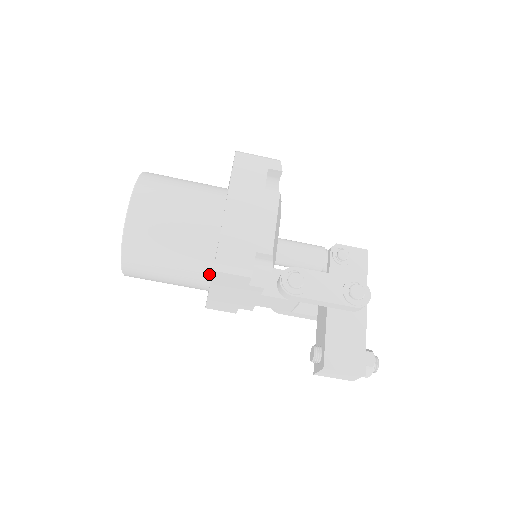
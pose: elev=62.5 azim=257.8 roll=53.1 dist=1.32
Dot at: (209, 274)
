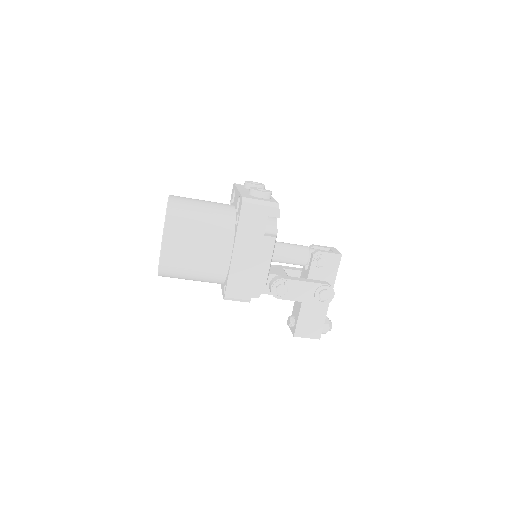
Dot at: occluded
